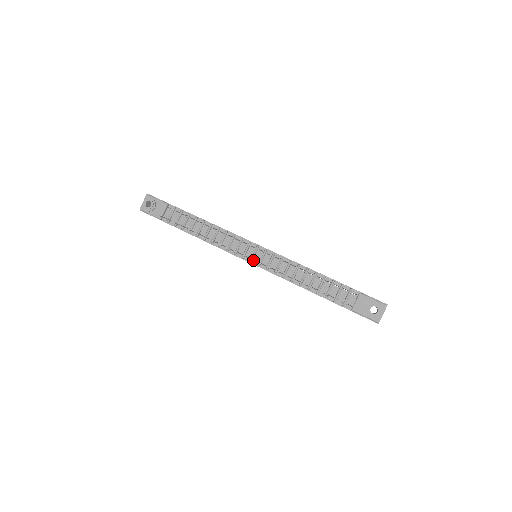
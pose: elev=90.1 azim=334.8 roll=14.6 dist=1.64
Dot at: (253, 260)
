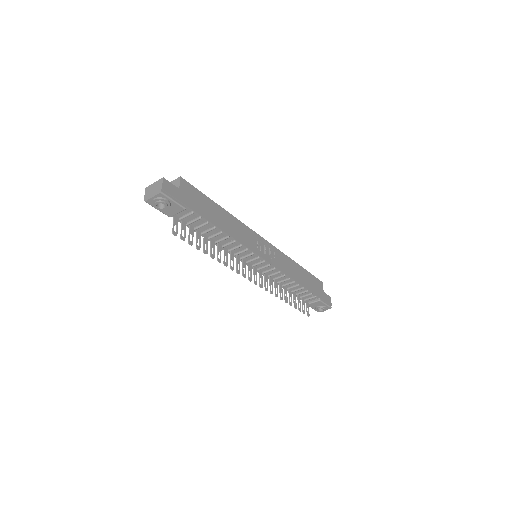
Dot at: occluded
